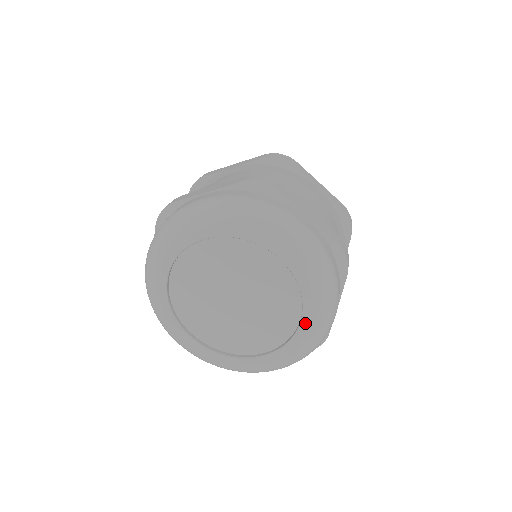
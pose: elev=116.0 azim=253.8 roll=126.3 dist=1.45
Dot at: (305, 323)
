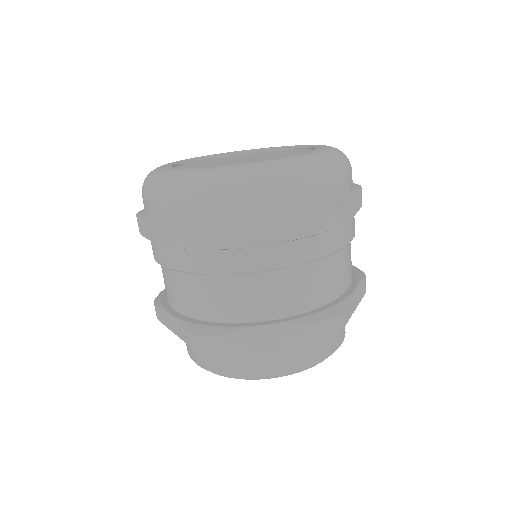
Dot at: (315, 150)
